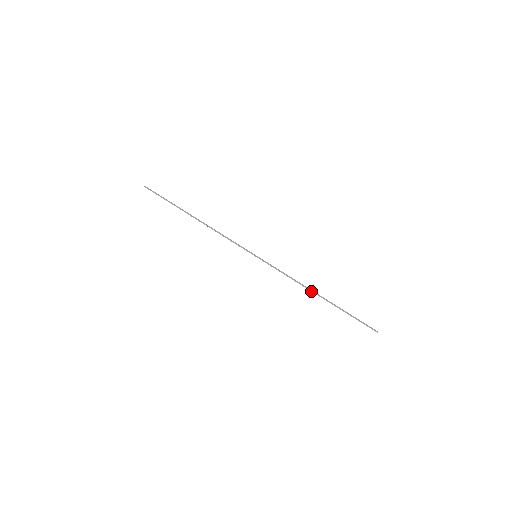
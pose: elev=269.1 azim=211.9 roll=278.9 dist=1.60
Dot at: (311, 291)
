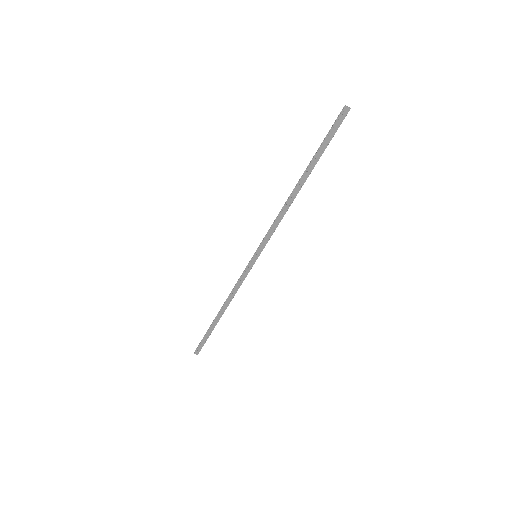
Dot at: (291, 194)
